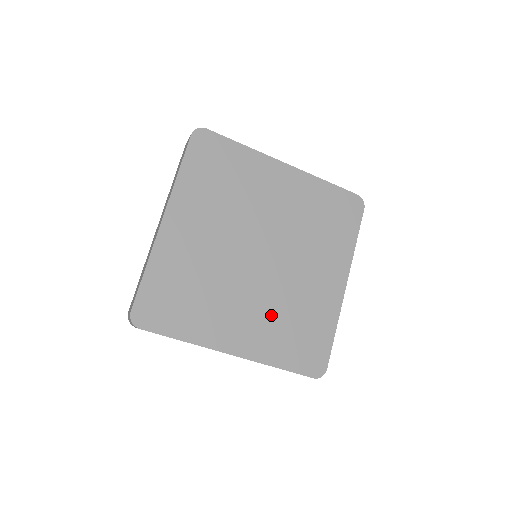
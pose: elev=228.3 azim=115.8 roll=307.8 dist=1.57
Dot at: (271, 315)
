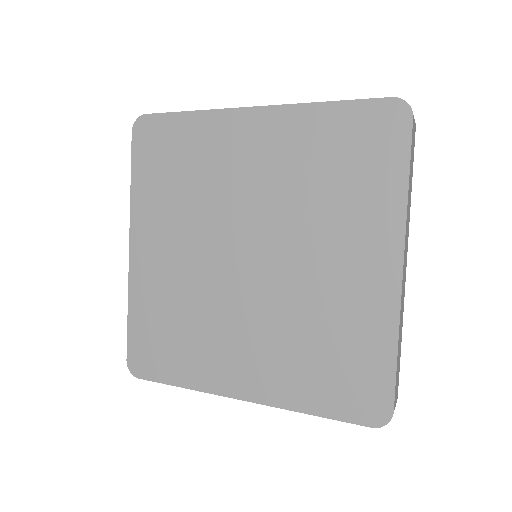
Dot at: (283, 340)
